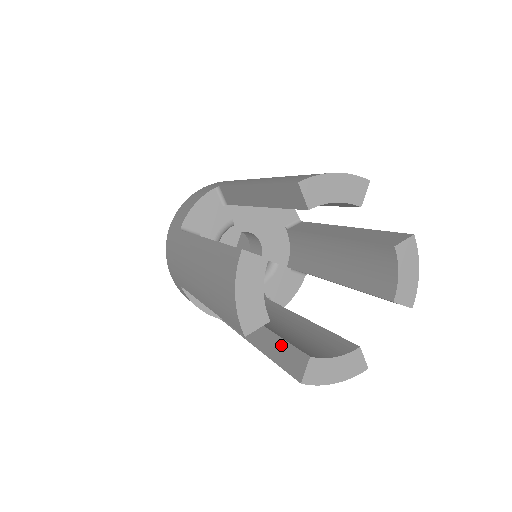
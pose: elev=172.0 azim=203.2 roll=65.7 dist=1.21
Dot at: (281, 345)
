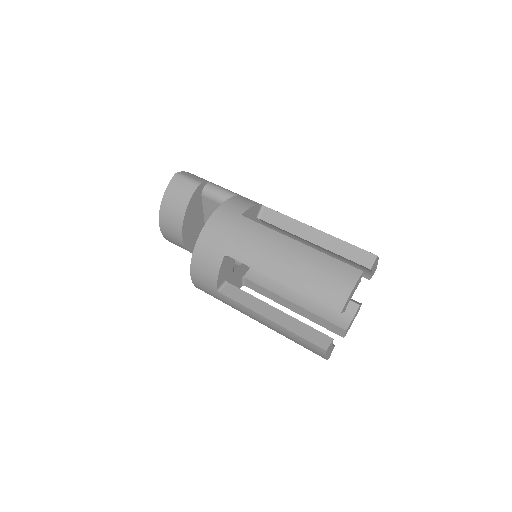
Dot at: (319, 319)
